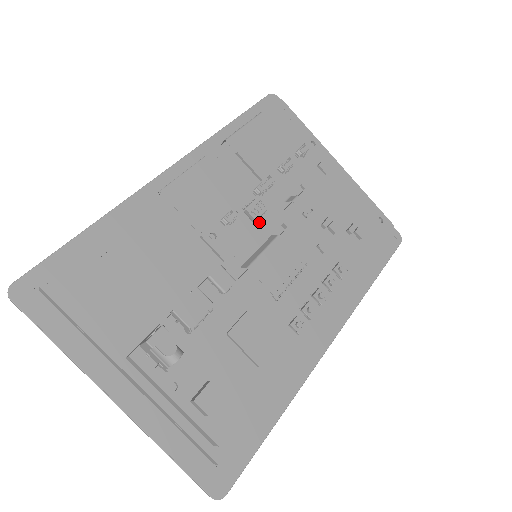
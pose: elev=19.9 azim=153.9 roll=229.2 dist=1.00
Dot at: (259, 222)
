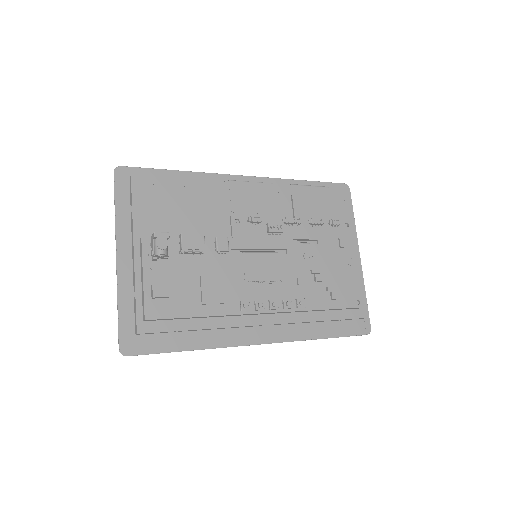
Dot at: (272, 237)
